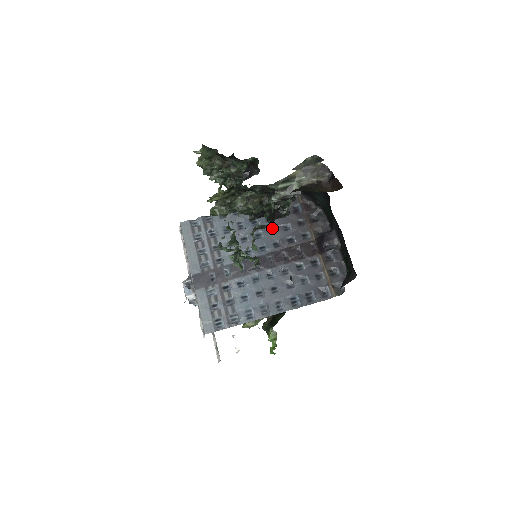
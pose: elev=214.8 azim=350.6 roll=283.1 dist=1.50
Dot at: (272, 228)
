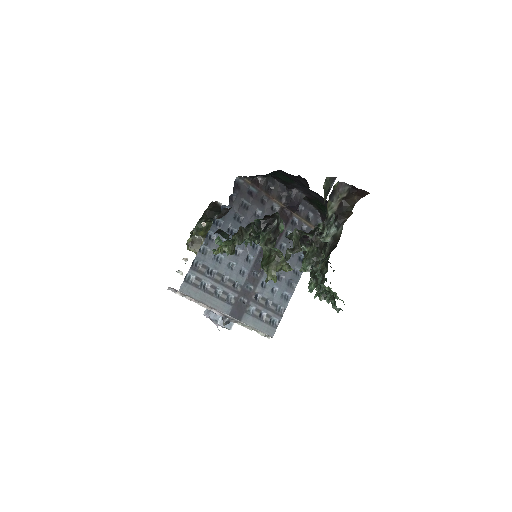
Dot at: occluded
